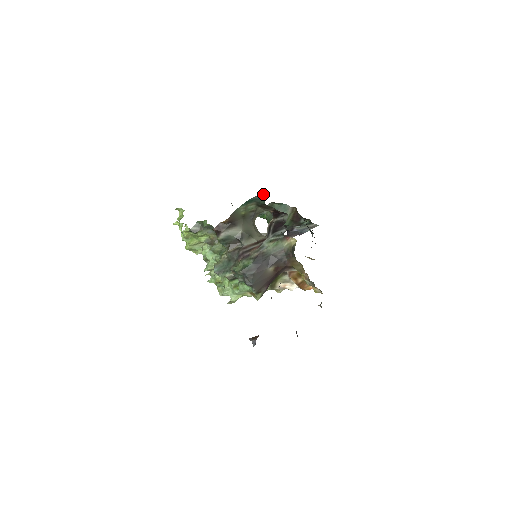
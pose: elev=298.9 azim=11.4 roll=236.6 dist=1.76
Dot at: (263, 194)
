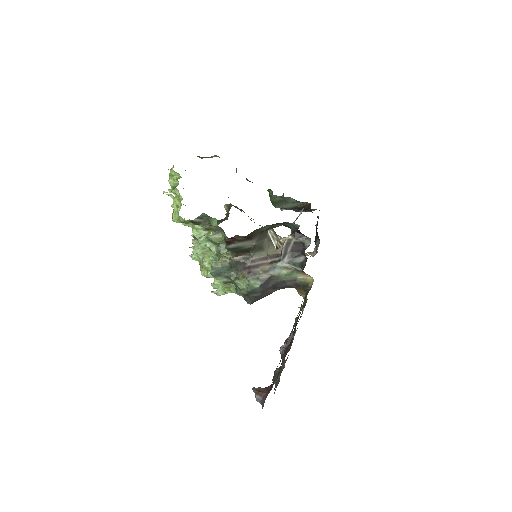
Dot at: (297, 224)
